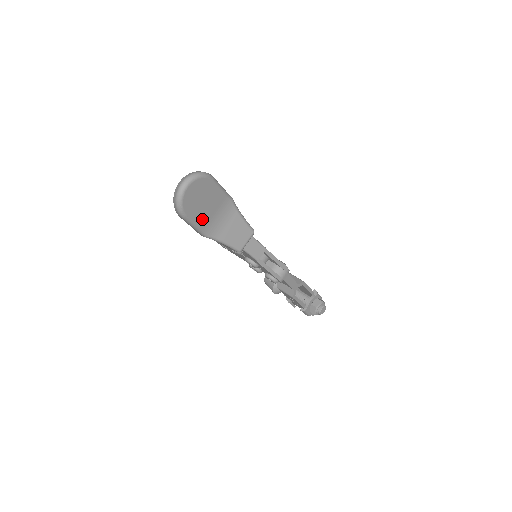
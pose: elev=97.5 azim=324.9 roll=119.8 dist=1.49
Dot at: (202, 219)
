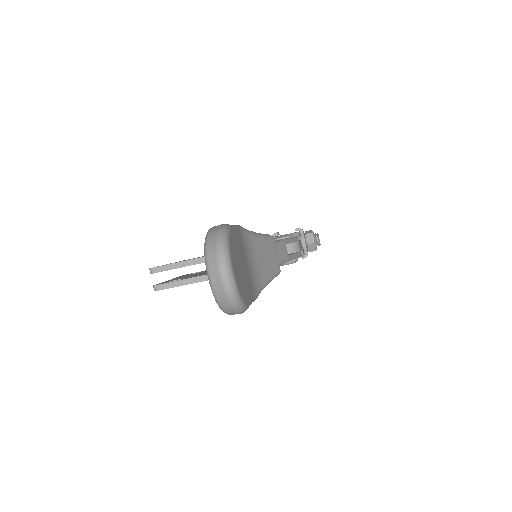
Dot at: (249, 287)
